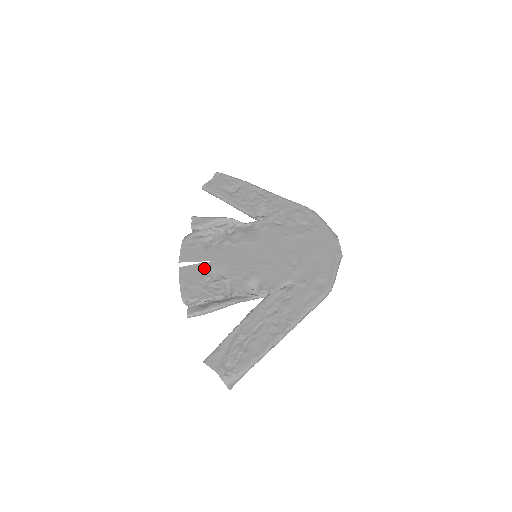
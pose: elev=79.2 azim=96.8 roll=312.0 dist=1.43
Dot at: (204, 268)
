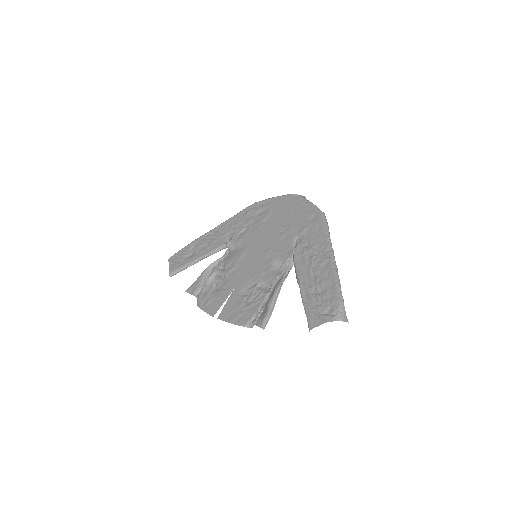
Dot at: (234, 298)
